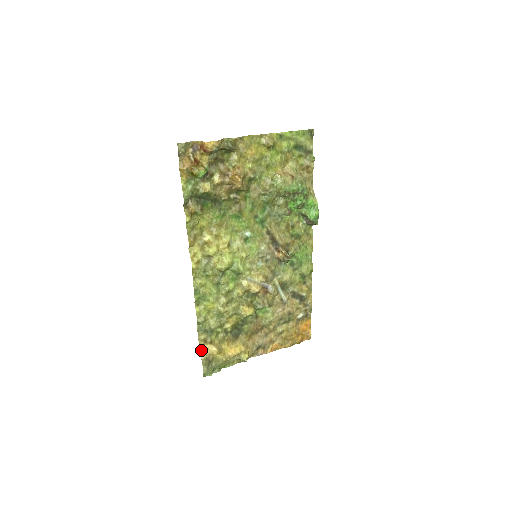
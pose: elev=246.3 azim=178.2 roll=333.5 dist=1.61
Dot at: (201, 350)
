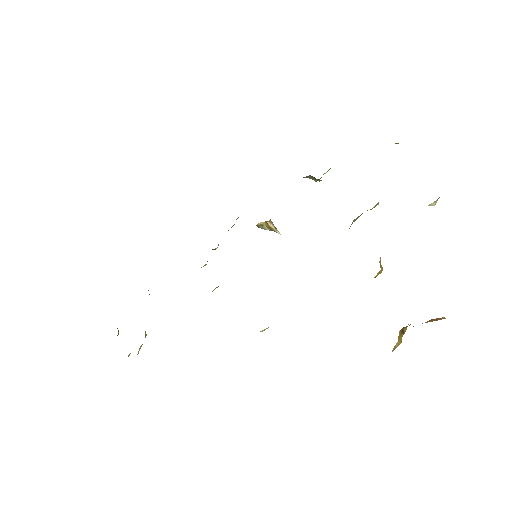
Dot at: occluded
